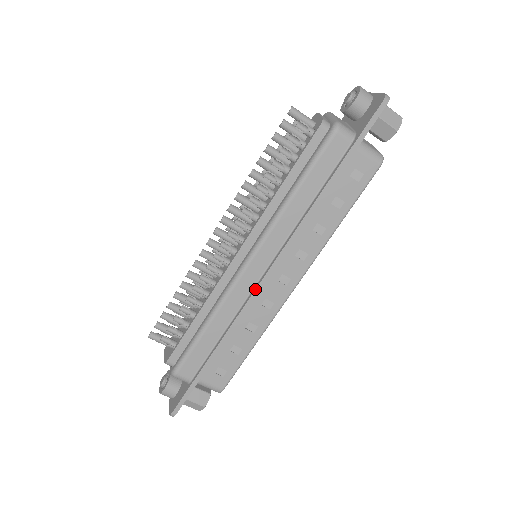
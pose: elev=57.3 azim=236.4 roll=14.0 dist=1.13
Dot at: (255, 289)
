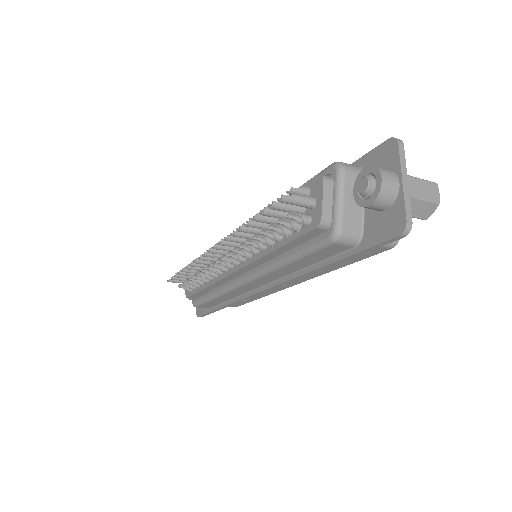
Dot at: (253, 295)
